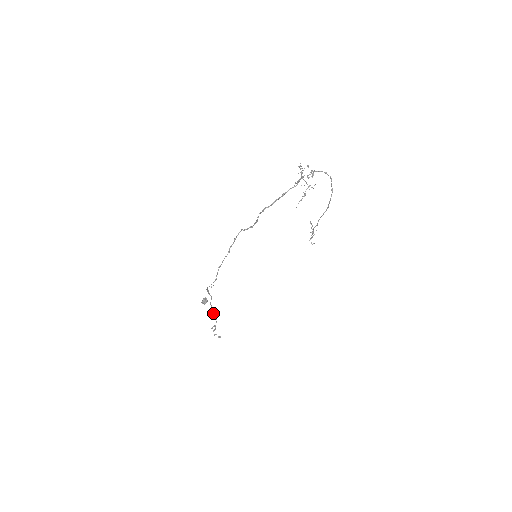
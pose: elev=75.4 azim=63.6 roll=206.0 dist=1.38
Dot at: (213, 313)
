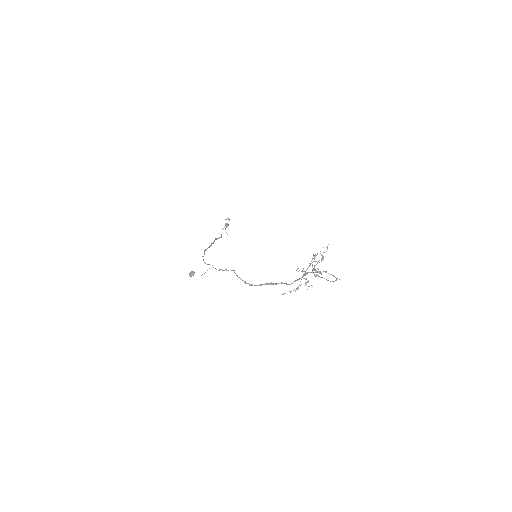
Dot at: occluded
